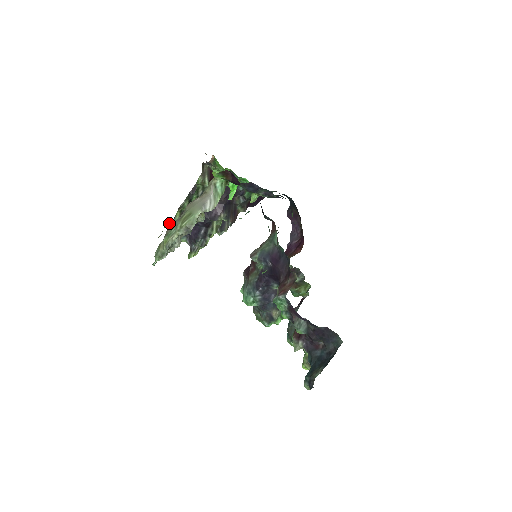
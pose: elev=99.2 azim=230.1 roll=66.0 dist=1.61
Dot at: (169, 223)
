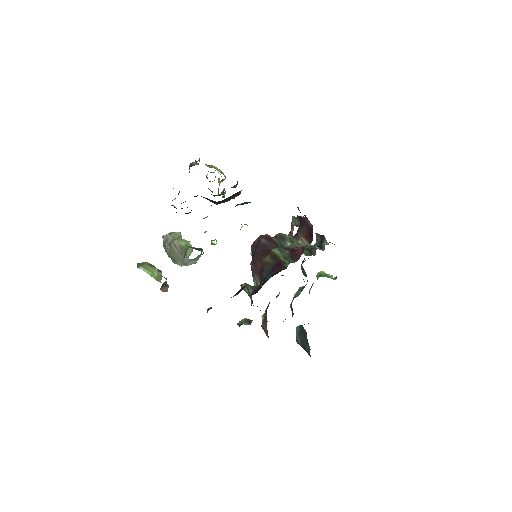
Dot at: occluded
